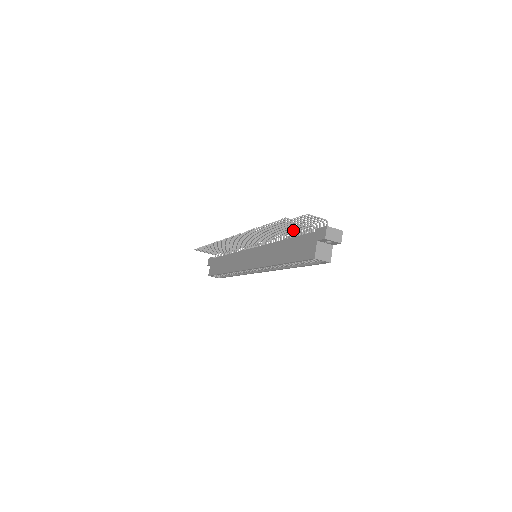
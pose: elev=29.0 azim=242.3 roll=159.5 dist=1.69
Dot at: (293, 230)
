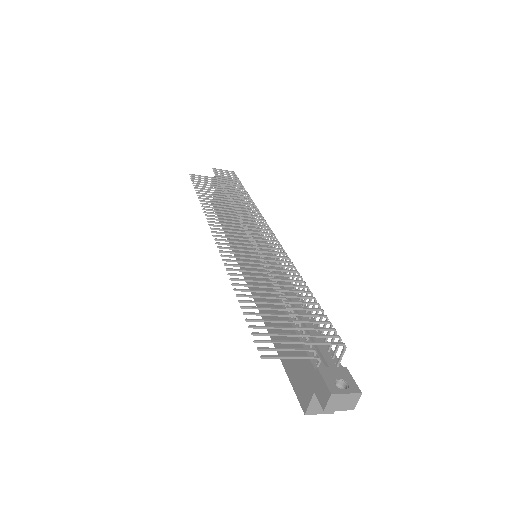
Dot at: (290, 322)
